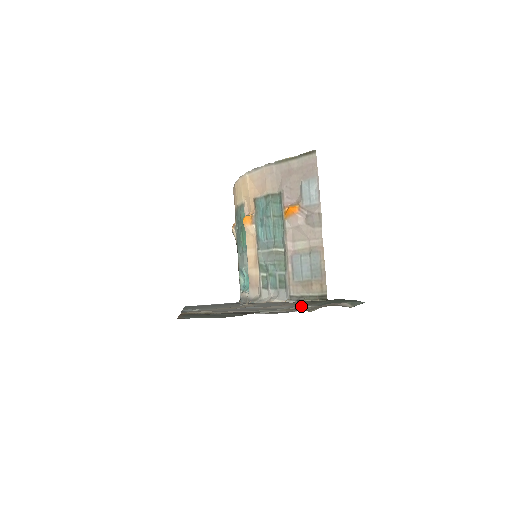
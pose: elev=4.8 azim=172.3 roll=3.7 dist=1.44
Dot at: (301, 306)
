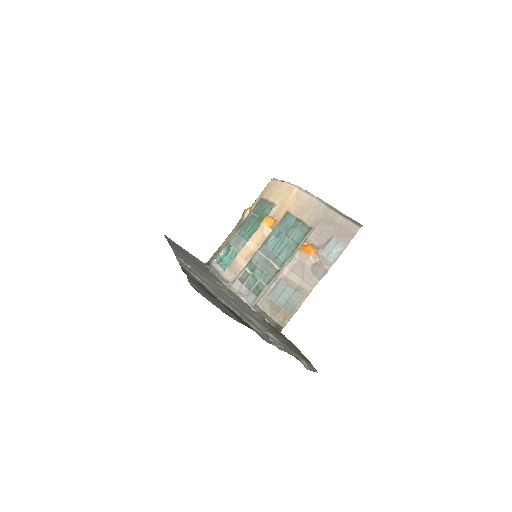
Dot at: (271, 335)
